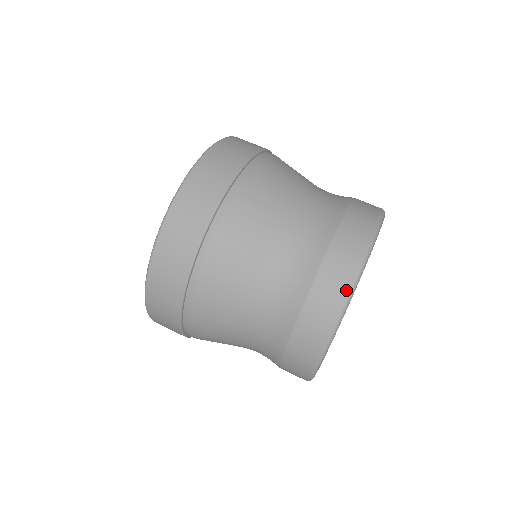
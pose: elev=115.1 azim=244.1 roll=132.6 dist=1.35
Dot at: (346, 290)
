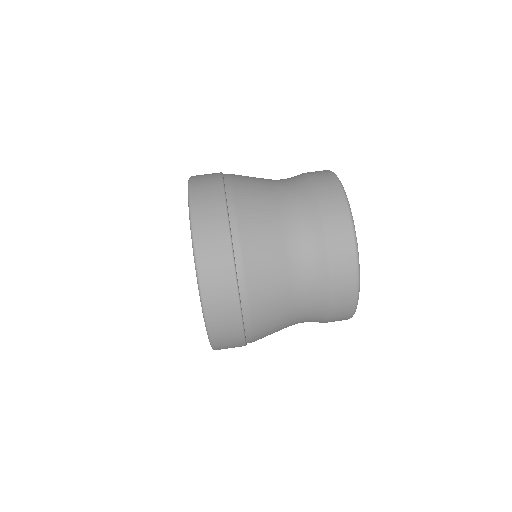
Dot at: (355, 272)
